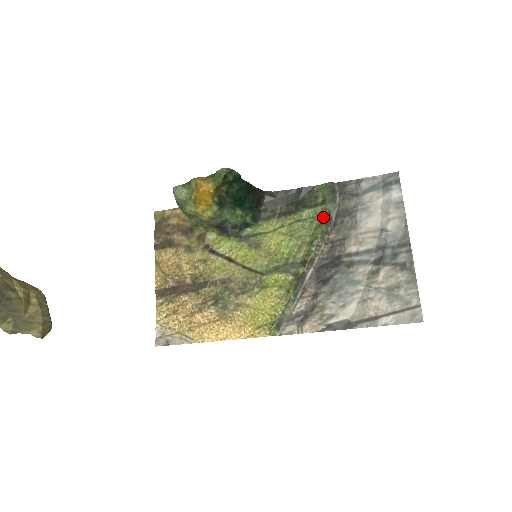
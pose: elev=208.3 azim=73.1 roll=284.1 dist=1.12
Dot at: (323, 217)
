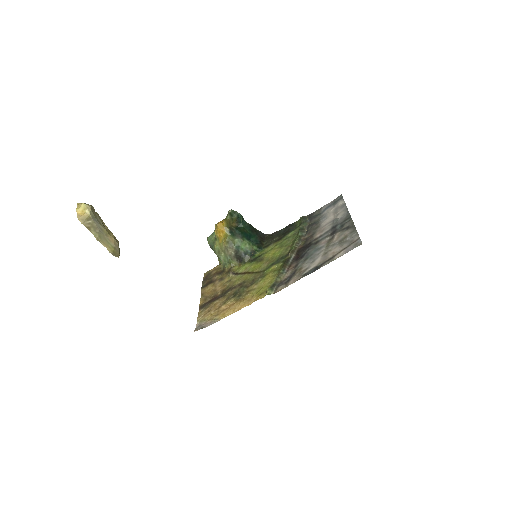
Dot at: (299, 230)
